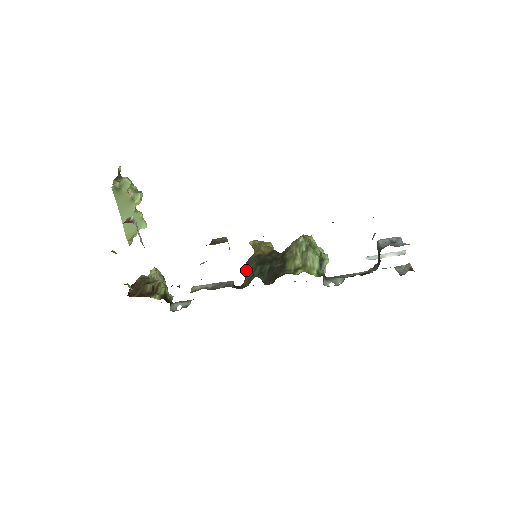
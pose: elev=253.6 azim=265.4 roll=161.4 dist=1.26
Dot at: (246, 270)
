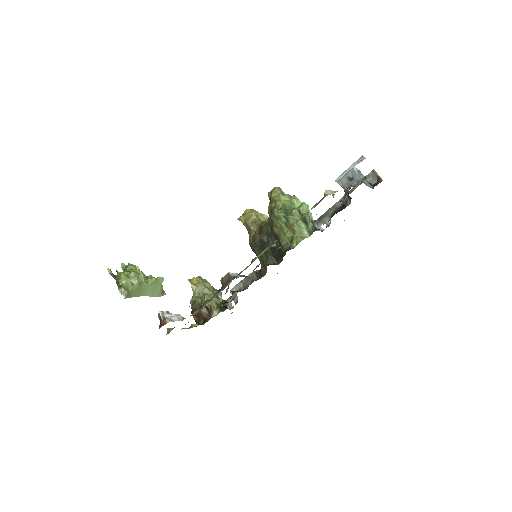
Dot at: occluded
